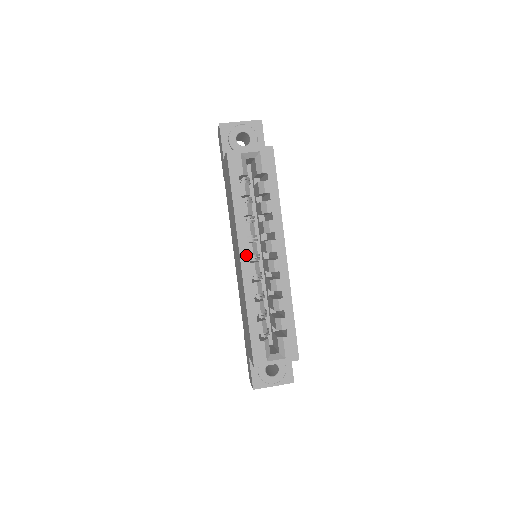
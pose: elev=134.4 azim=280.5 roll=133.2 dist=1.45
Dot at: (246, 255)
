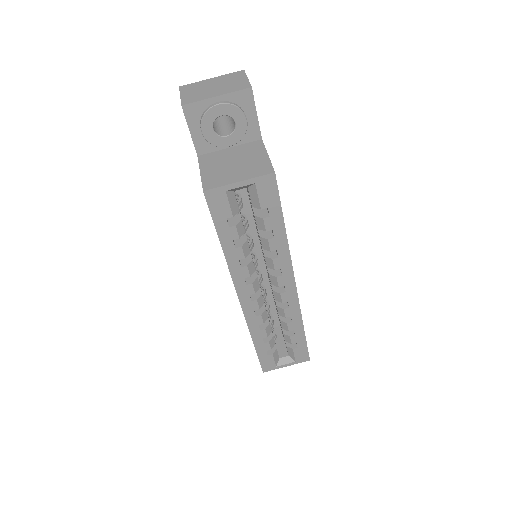
Dot at: (246, 295)
